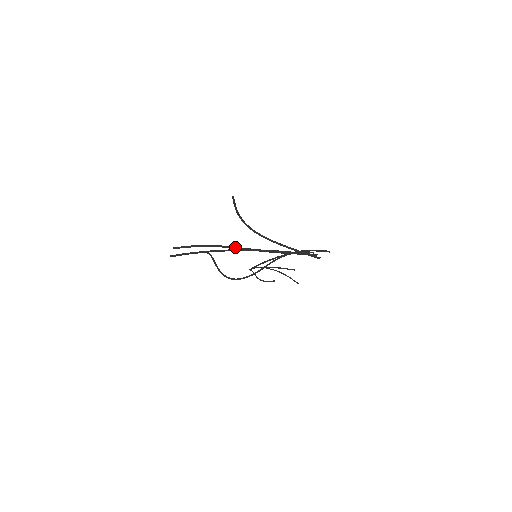
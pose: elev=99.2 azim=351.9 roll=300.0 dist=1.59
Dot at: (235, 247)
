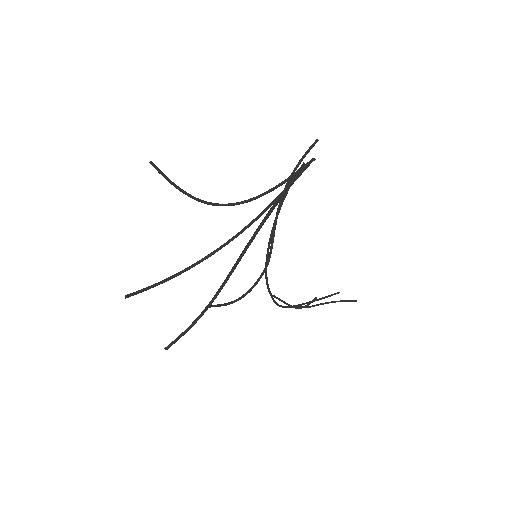
Dot at: (228, 274)
